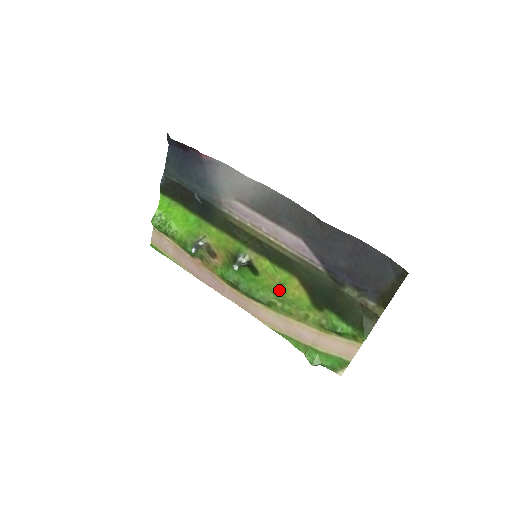
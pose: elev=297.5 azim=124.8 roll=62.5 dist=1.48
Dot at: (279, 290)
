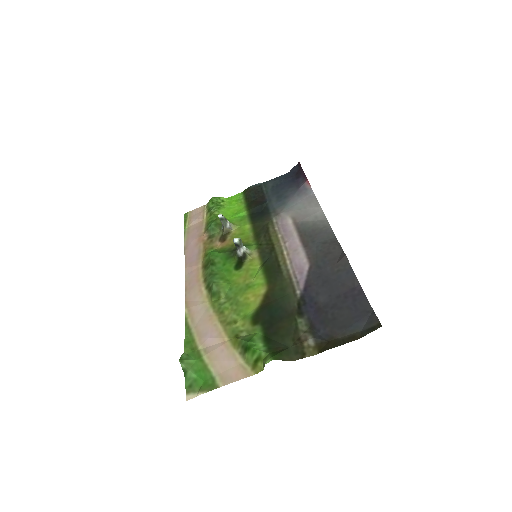
Dot at: (239, 289)
